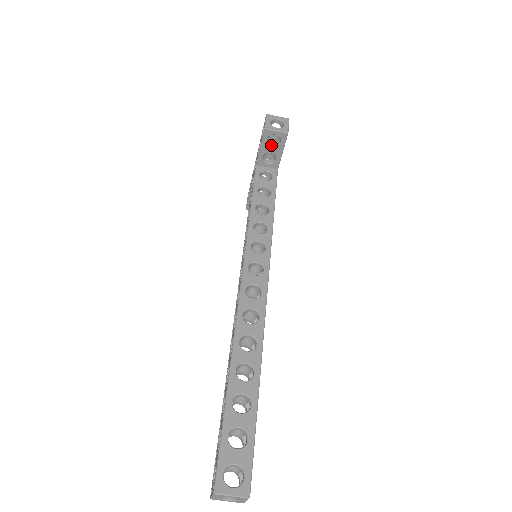
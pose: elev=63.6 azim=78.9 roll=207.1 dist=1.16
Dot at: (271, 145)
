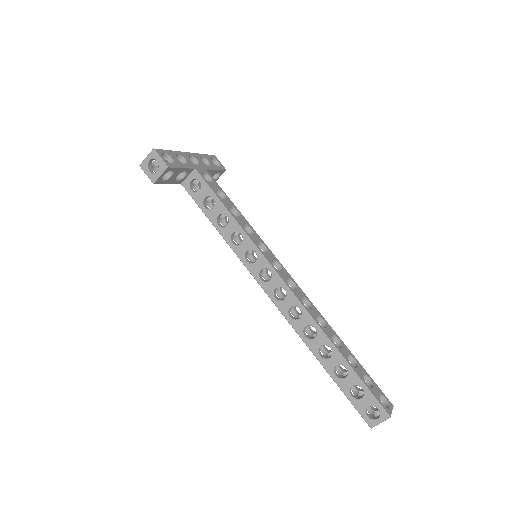
Dot at: (170, 177)
